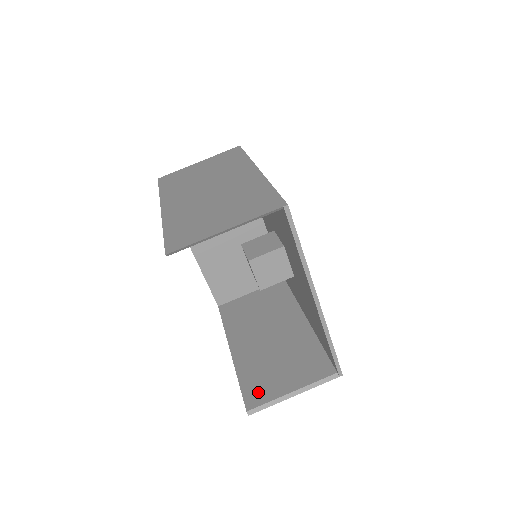
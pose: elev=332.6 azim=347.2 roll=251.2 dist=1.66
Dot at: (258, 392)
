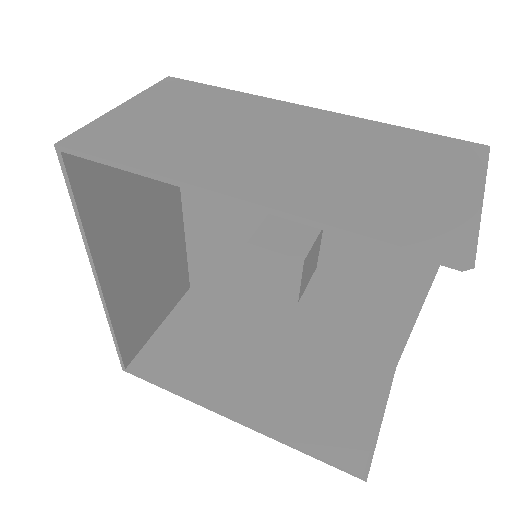
Dot at: (345, 444)
